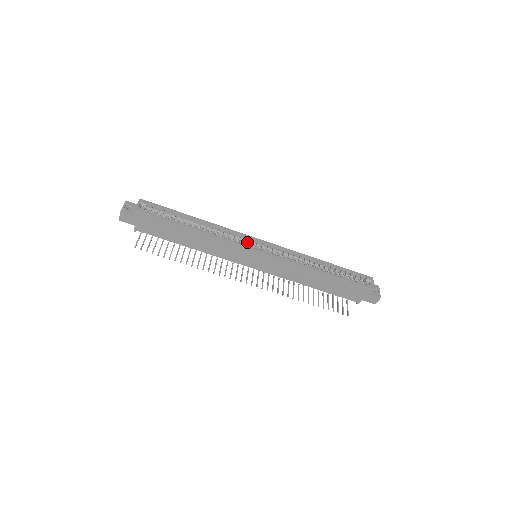
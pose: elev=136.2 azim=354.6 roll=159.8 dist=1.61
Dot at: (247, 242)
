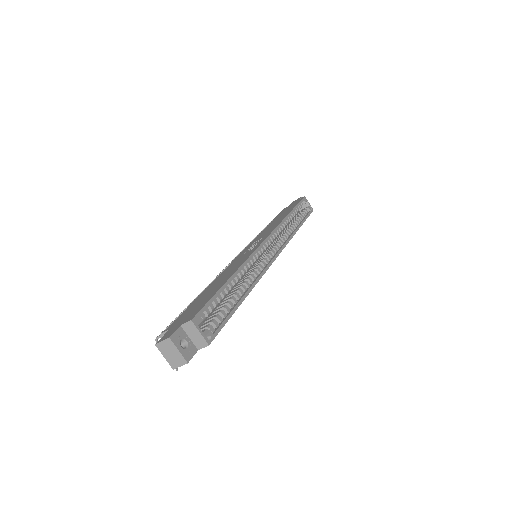
Dot at: occluded
